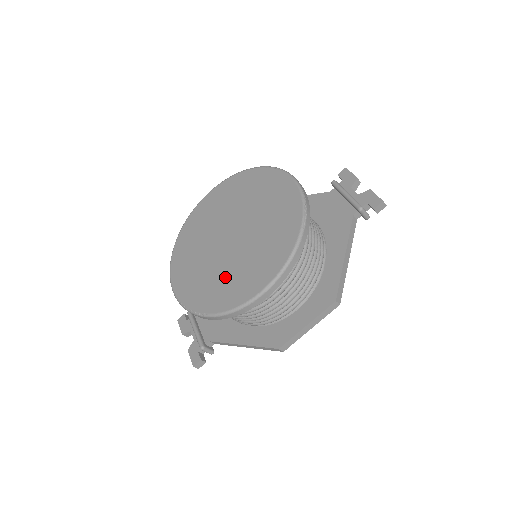
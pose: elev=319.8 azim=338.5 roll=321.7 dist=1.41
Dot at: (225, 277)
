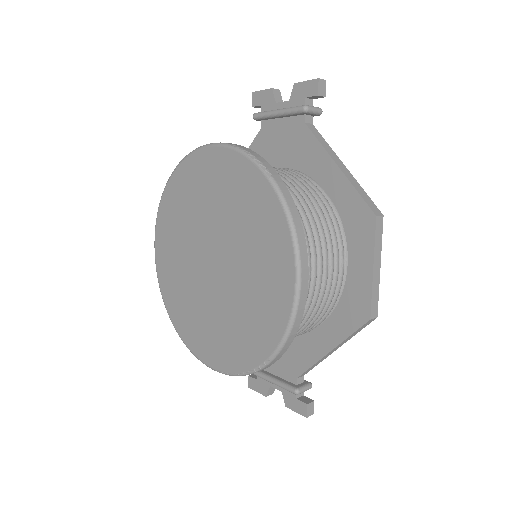
Dot at: (246, 306)
